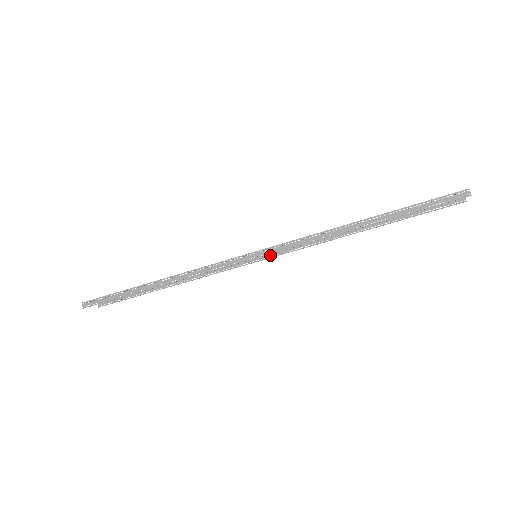
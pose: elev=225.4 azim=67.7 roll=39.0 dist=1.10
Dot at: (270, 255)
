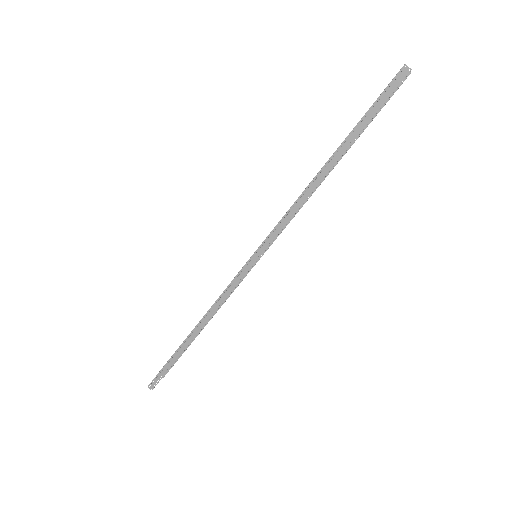
Dot at: (267, 245)
